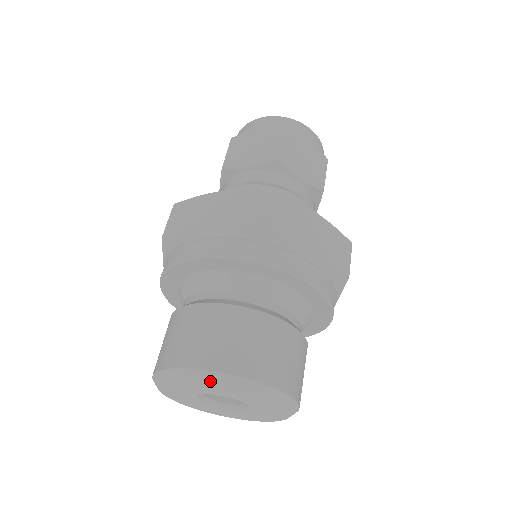
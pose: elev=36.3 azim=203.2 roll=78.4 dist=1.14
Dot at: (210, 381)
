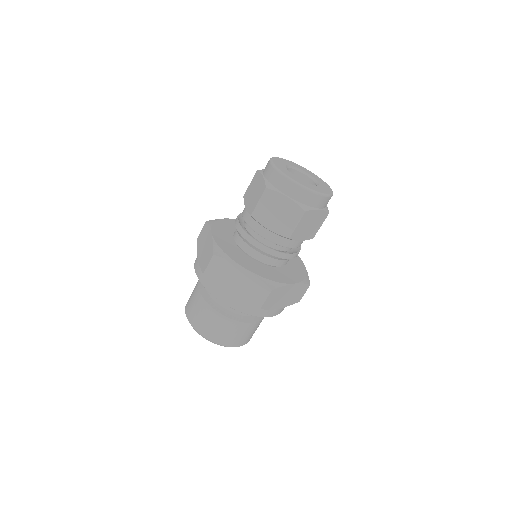
Dot at: occluded
